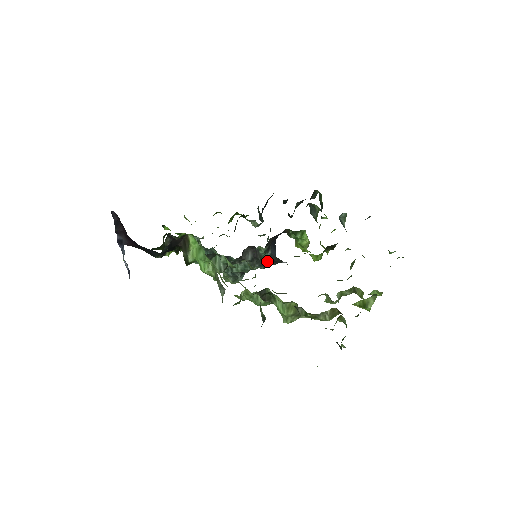
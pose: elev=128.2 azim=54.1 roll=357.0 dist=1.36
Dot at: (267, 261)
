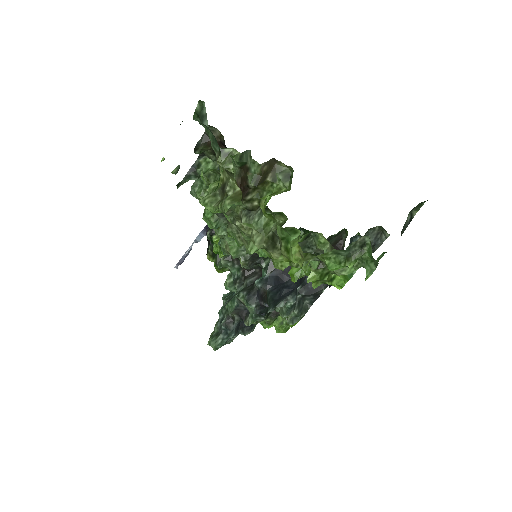
Dot at: (257, 294)
